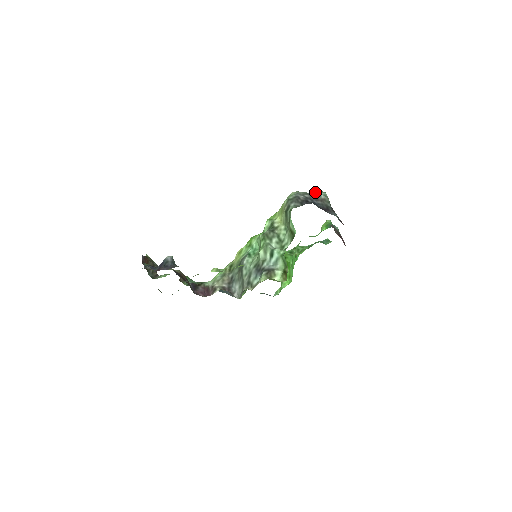
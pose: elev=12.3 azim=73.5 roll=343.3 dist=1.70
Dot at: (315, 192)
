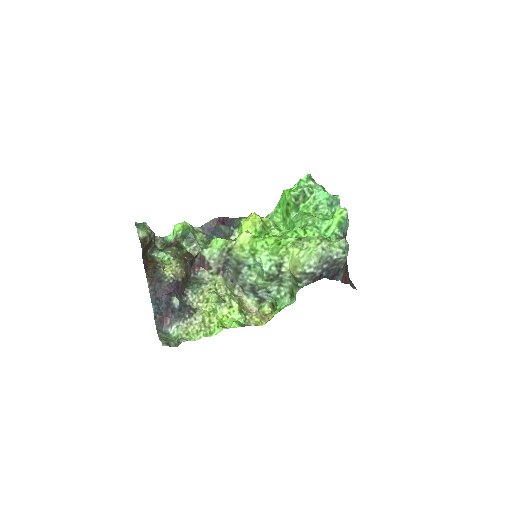
Dot at: (338, 249)
